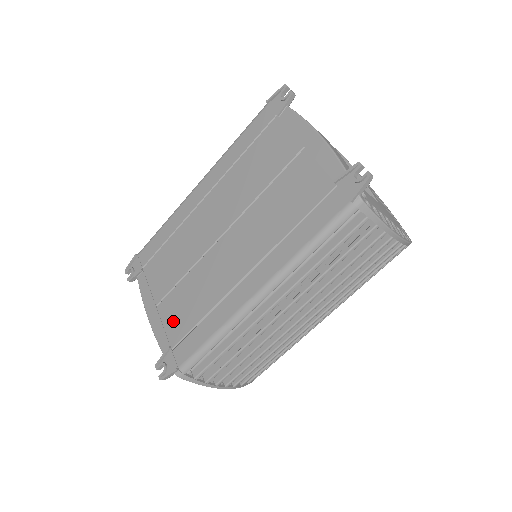
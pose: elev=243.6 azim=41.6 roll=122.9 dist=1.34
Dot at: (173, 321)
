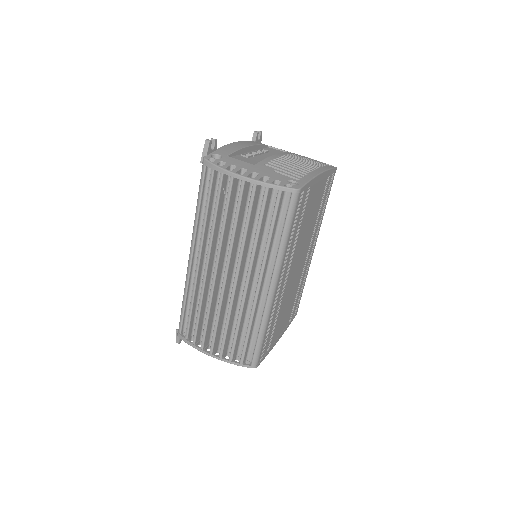
Dot at: occluded
